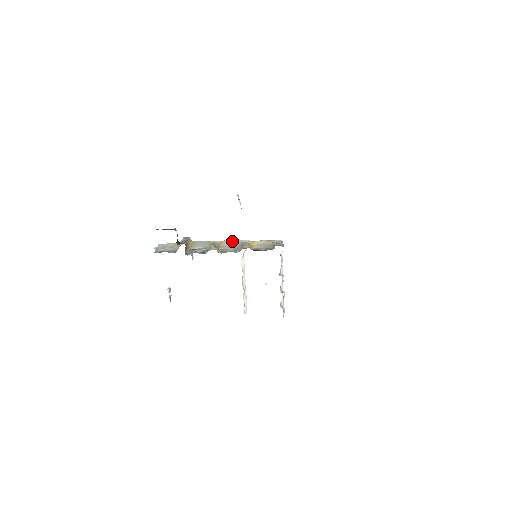
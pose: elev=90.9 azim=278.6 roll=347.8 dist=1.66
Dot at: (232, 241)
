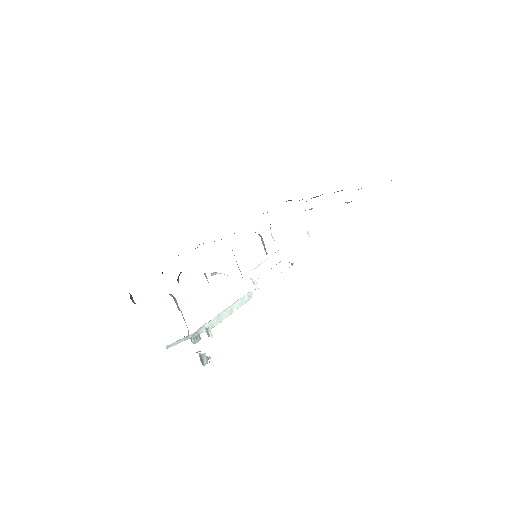
Dot at: occluded
